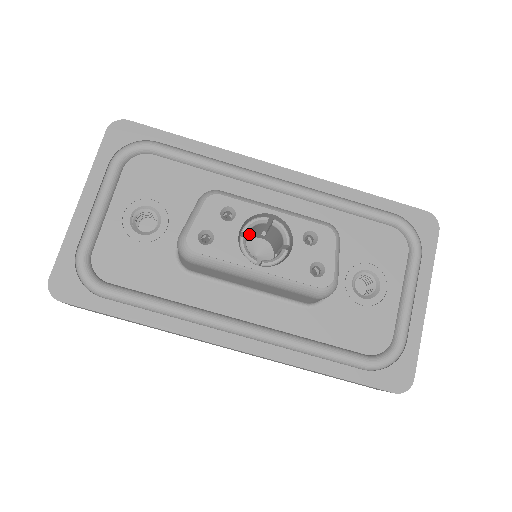
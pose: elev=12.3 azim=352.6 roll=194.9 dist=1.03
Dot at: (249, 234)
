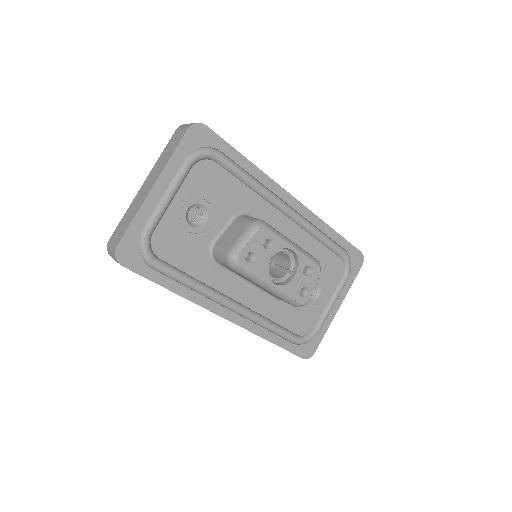
Dot at: occluded
